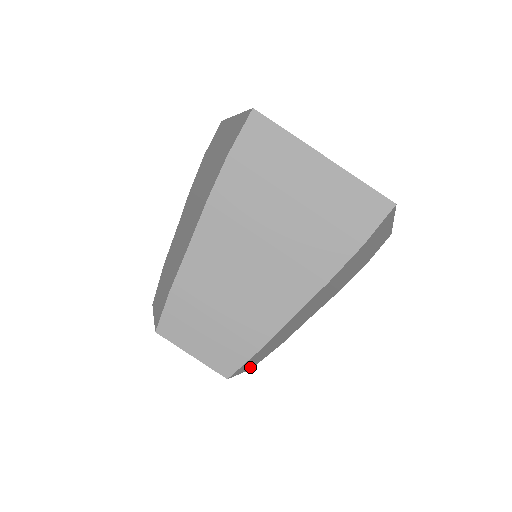
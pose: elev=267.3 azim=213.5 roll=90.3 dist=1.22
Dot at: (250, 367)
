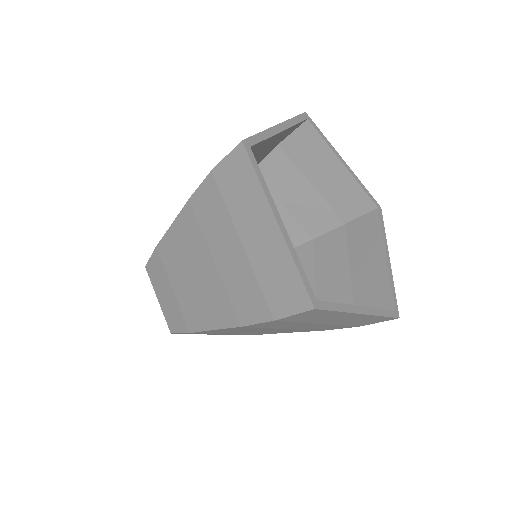
Dot at: occluded
